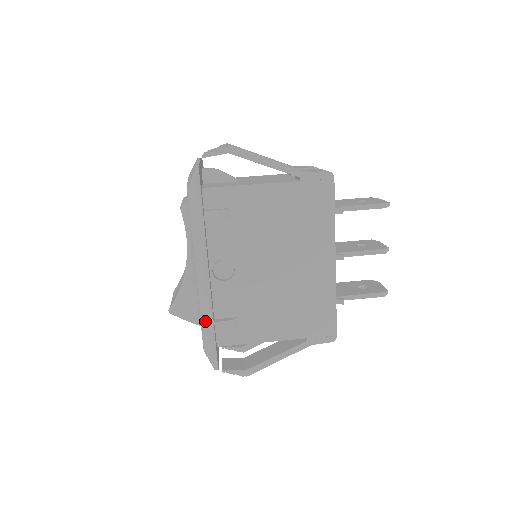
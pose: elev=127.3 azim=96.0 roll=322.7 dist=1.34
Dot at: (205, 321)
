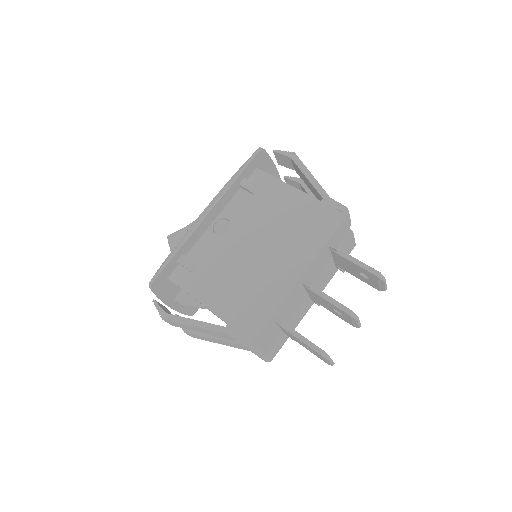
Dot at: (178, 245)
